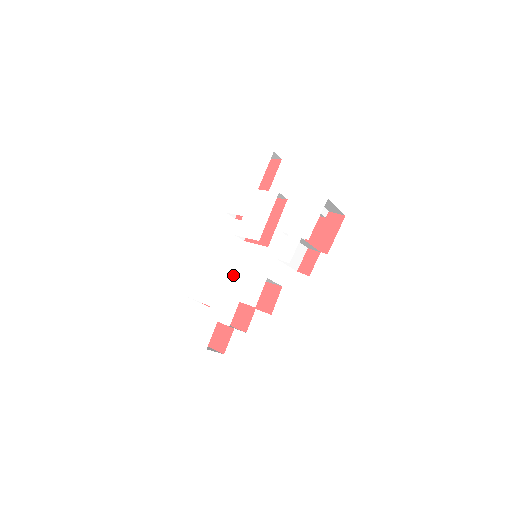
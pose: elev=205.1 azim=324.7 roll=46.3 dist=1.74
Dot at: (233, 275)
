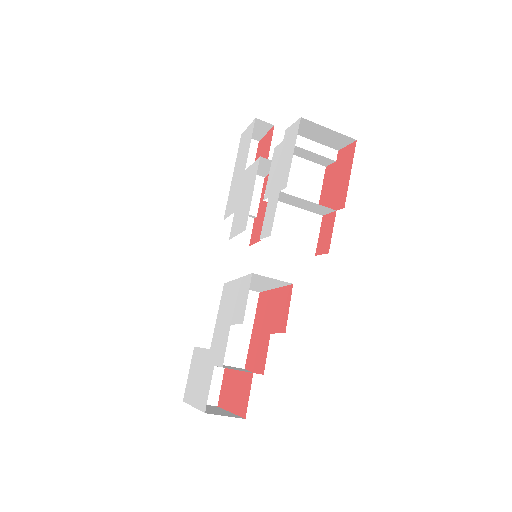
Dot at: (226, 292)
